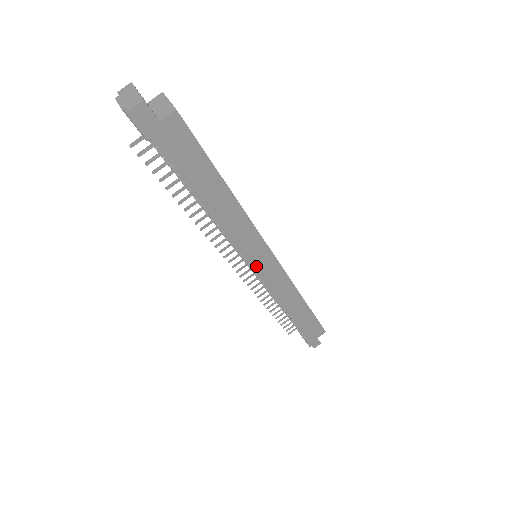
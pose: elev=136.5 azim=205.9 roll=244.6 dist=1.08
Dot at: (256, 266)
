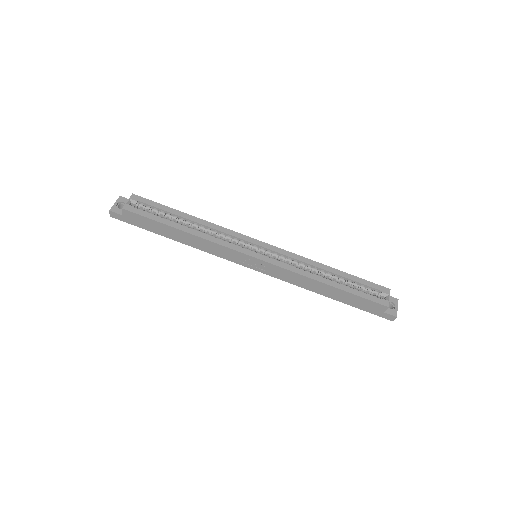
Dot at: (248, 265)
